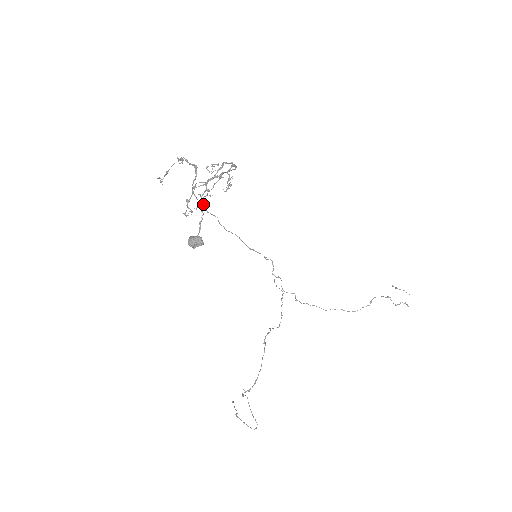
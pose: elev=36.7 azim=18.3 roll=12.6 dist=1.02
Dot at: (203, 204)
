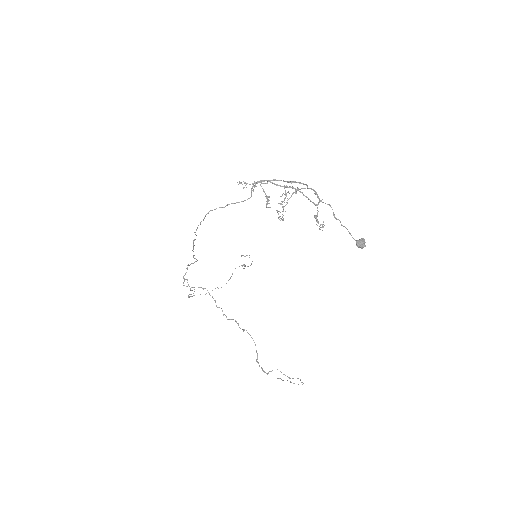
Dot at: (279, 219)
